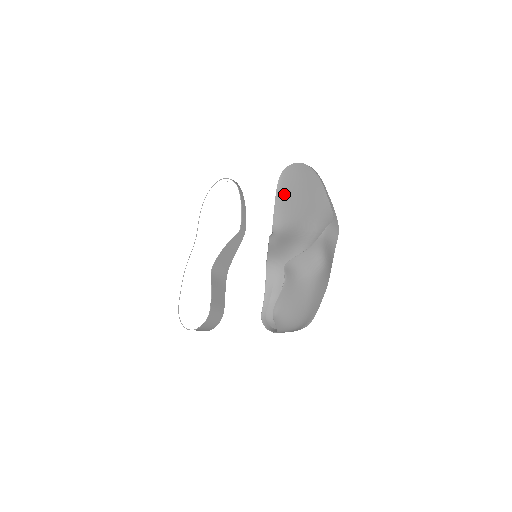
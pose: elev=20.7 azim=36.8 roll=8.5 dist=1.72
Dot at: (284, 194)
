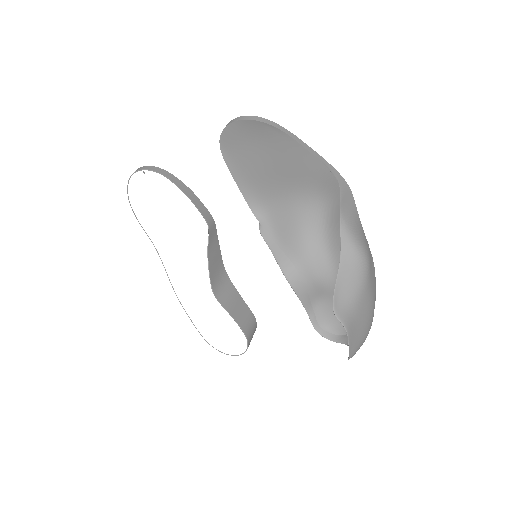
Dot at: (241, 166)
